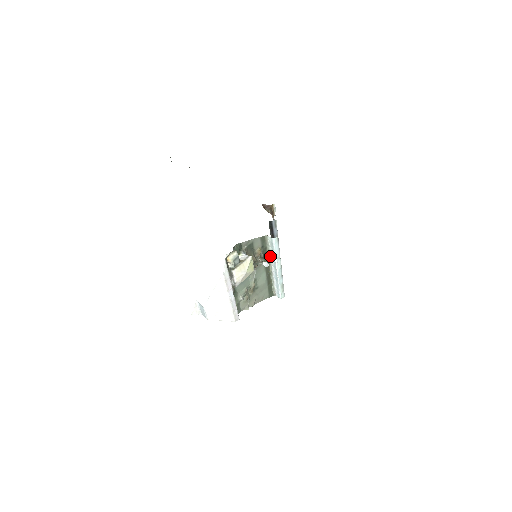
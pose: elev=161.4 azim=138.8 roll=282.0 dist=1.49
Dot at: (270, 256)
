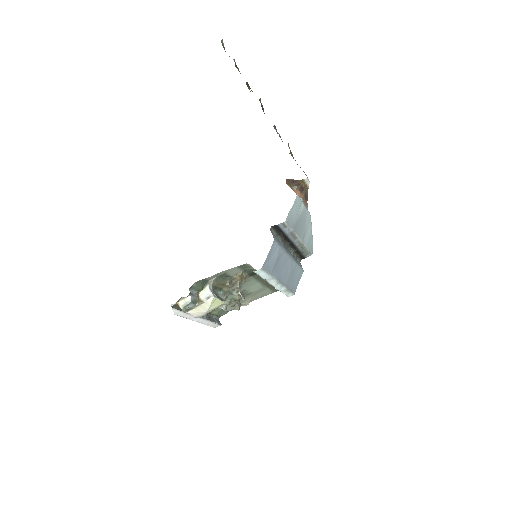
Dot at: occluded
